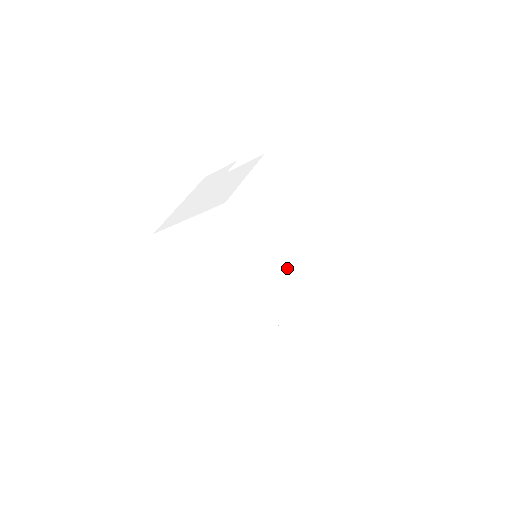
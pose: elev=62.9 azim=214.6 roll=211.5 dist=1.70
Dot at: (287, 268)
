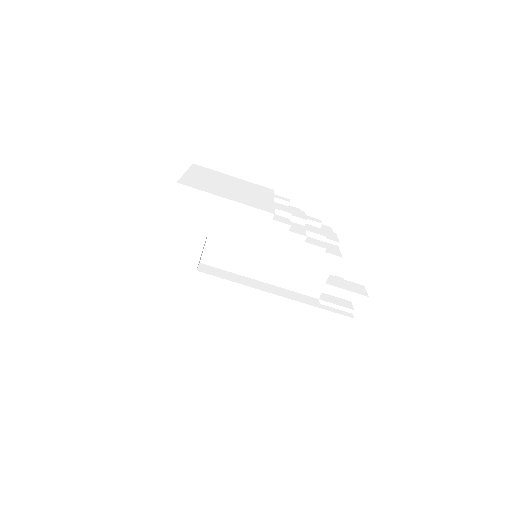
Dot at: (278, 214)
